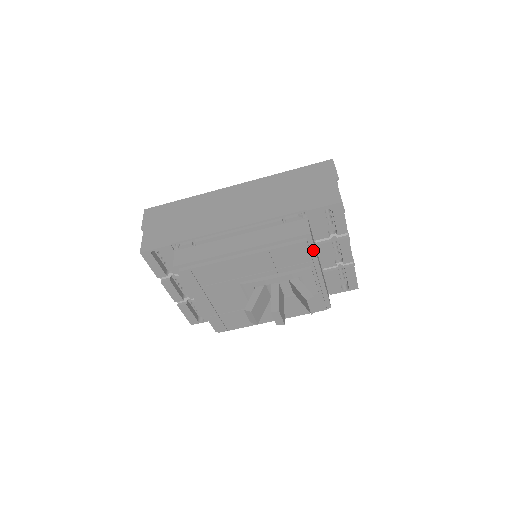
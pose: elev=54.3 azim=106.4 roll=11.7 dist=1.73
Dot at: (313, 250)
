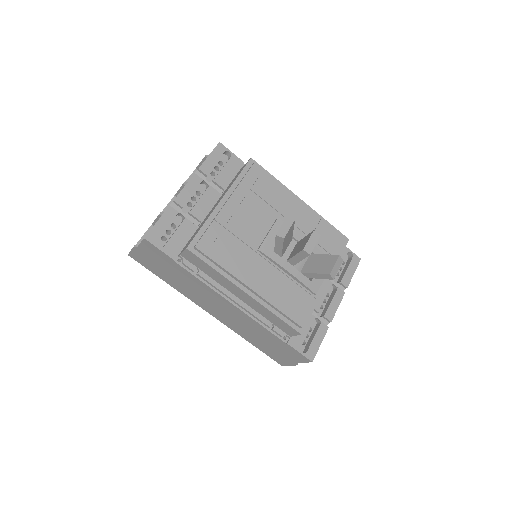
Dot at: occluded
